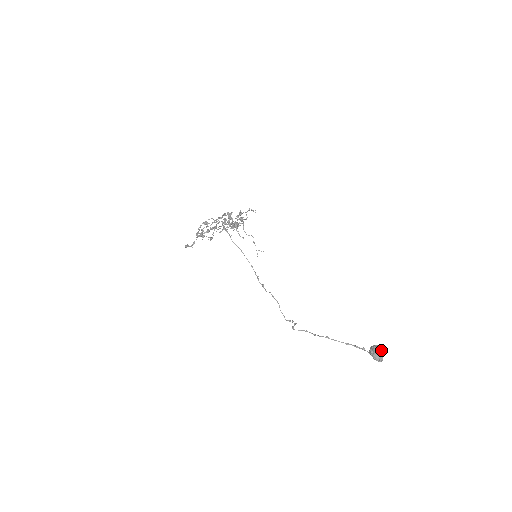
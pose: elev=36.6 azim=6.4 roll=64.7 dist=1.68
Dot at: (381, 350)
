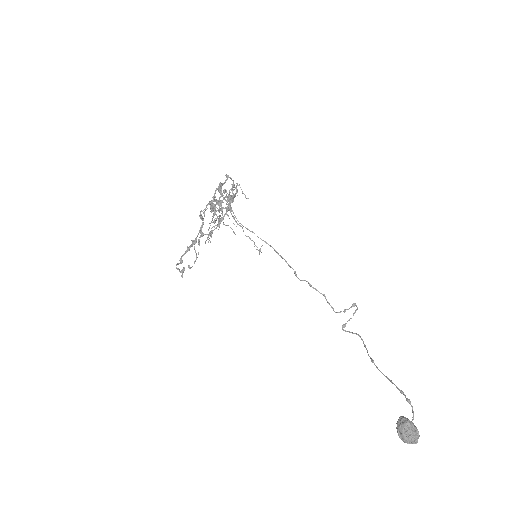
Dot at: (407, 433)
